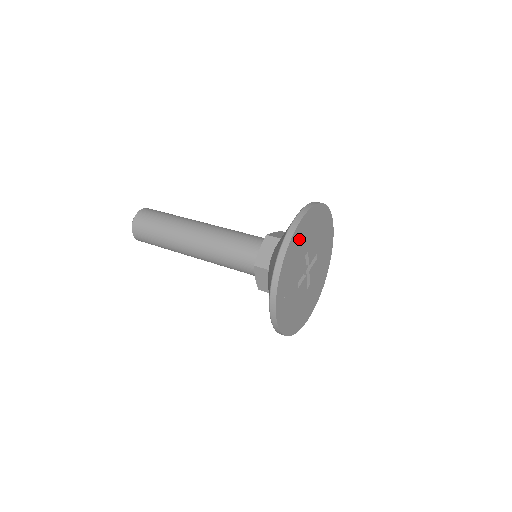
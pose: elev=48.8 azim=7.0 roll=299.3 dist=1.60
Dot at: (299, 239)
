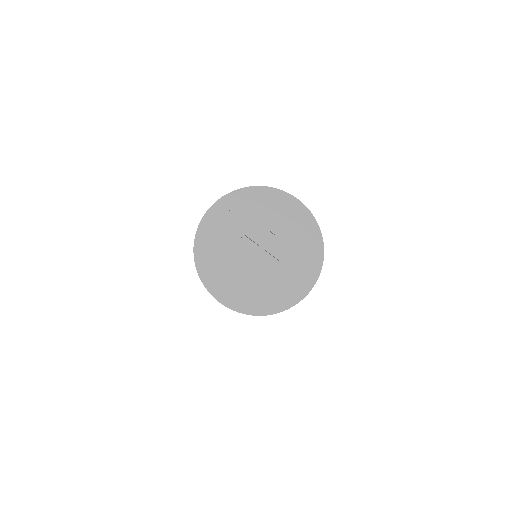
Dot at: (278, 205)
